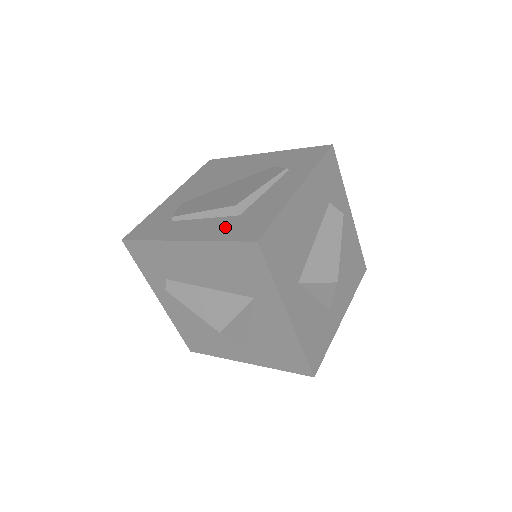
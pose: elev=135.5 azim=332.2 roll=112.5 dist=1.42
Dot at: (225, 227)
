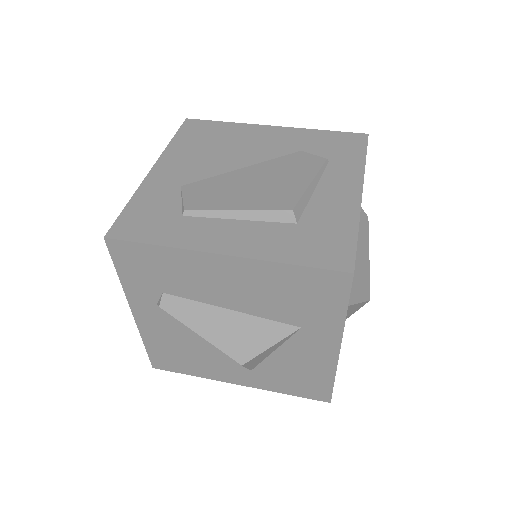
Dot at: (286, 241)
